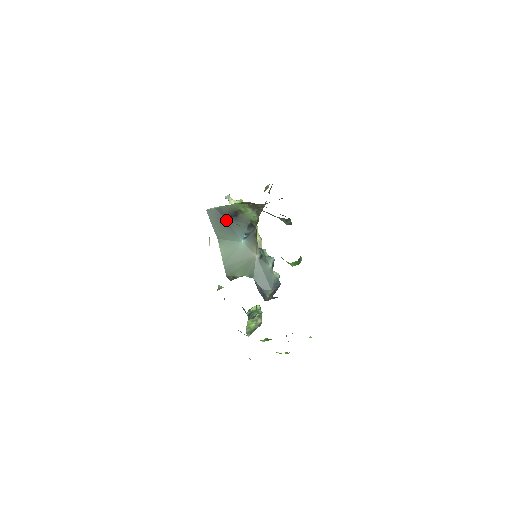
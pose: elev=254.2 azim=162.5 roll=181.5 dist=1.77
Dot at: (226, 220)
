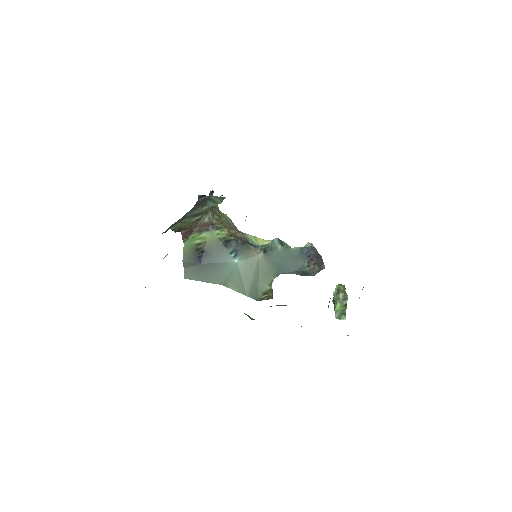
Dot at: (202, 265)
